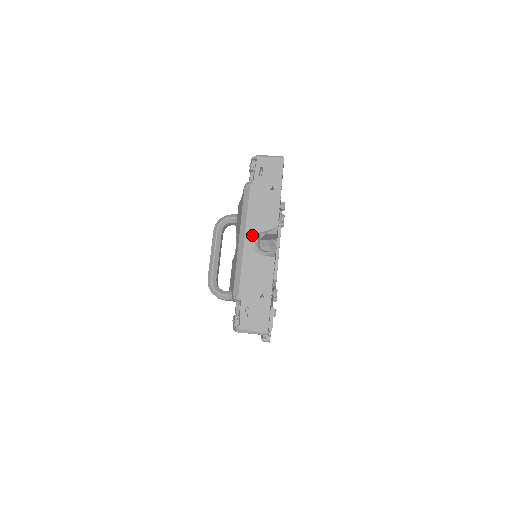
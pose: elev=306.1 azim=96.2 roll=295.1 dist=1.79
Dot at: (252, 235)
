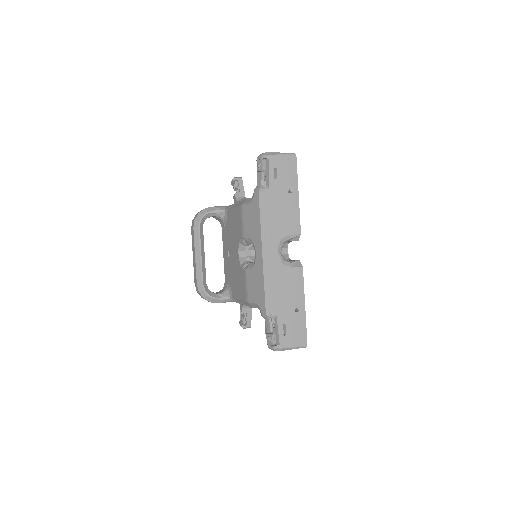
Dot at: (277, 247)
